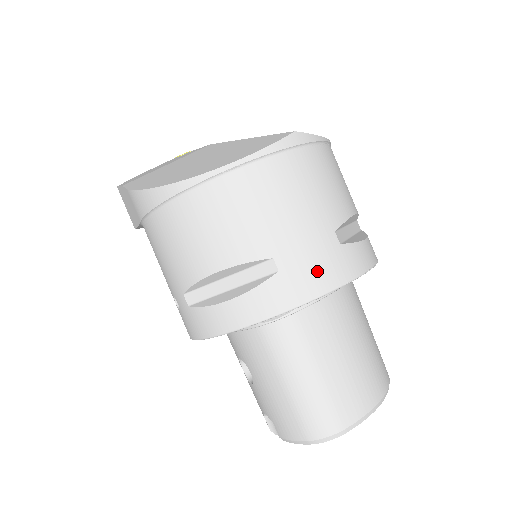
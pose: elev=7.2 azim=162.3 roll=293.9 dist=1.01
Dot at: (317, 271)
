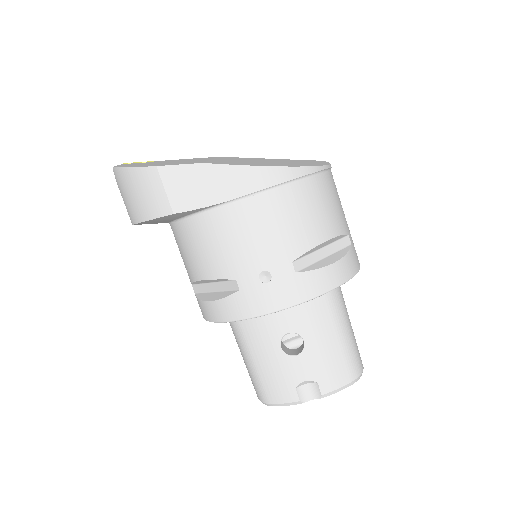
Dot at: occluded
